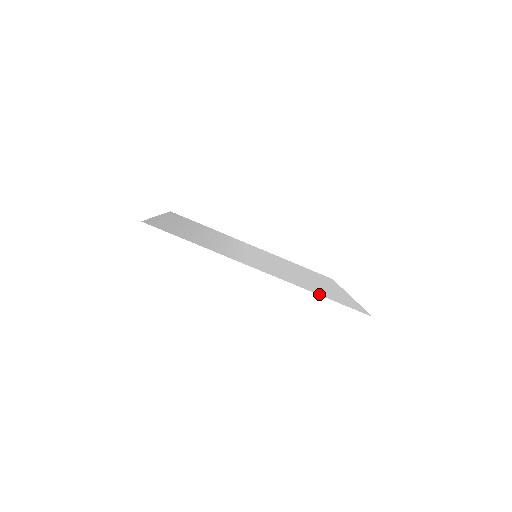
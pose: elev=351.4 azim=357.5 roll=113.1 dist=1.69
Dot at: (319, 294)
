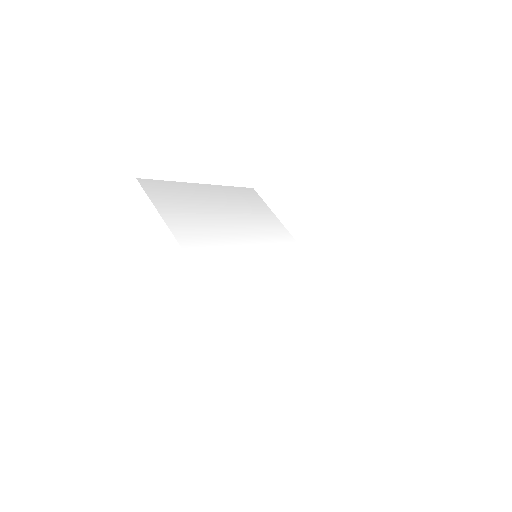
Dot at: (227, 313)
